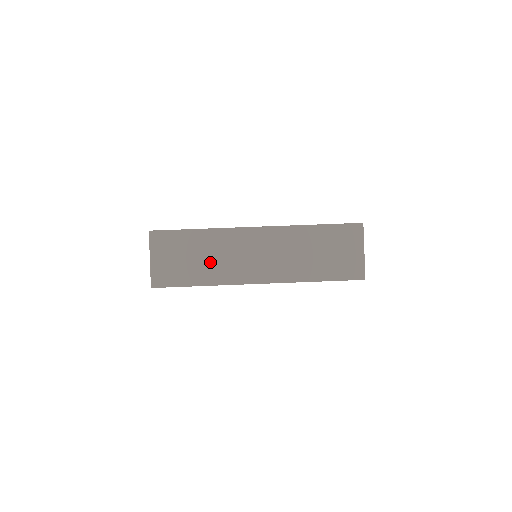
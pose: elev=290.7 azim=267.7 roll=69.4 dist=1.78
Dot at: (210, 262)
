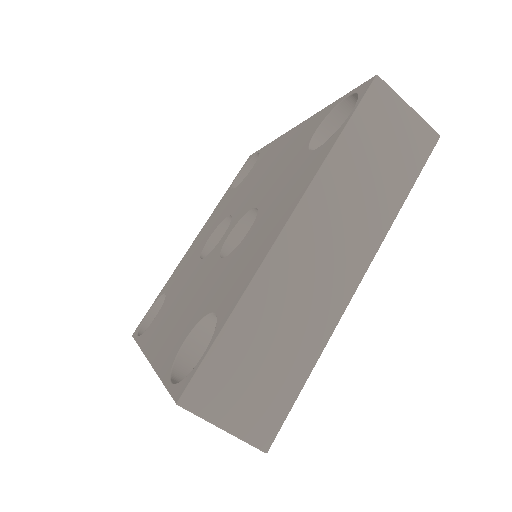
Dot at: (289, 332)
